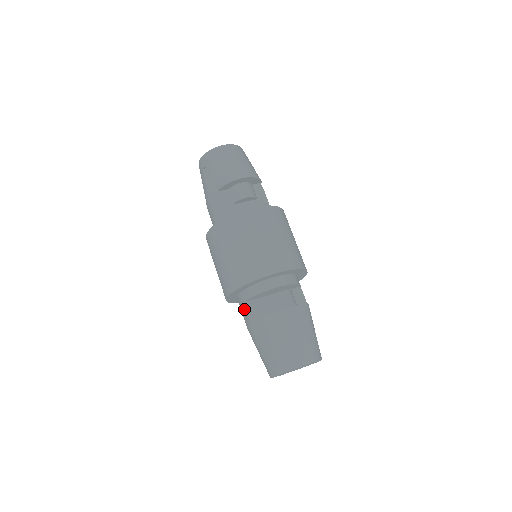
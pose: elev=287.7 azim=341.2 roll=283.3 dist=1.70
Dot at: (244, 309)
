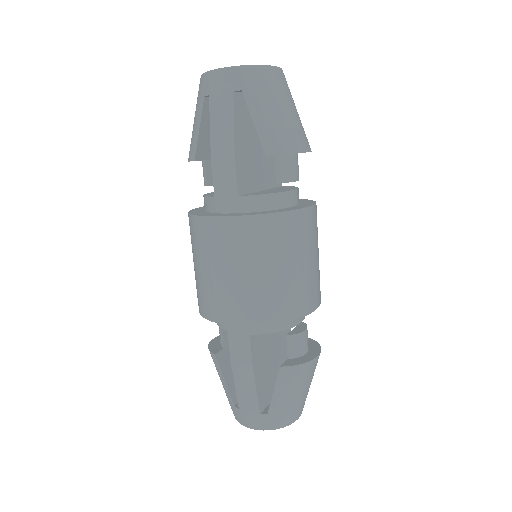
Dot at: (246, 343)
